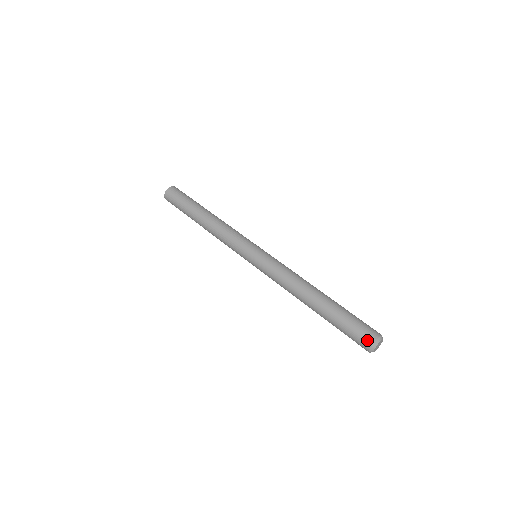
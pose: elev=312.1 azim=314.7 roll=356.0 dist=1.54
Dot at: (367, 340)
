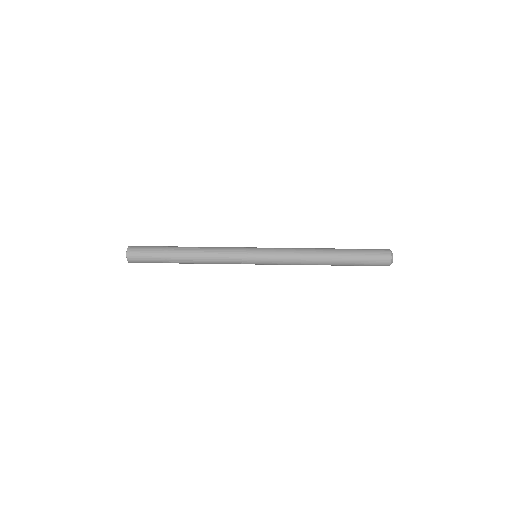
Dot at: (385, 264)
